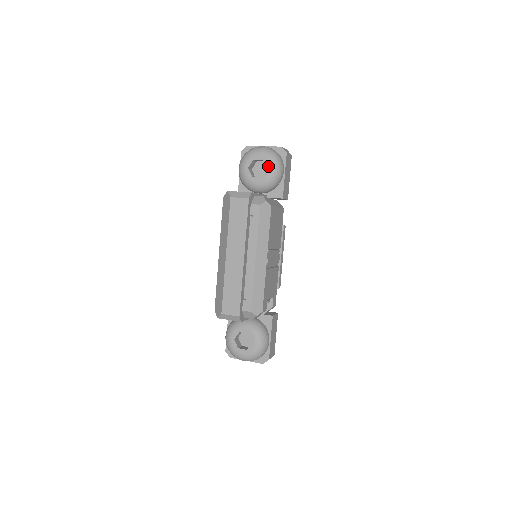
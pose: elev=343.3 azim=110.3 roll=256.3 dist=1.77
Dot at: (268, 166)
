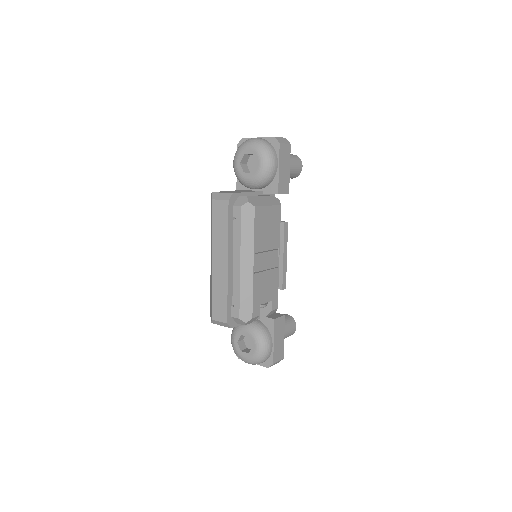
Dot at: (258, 160)
